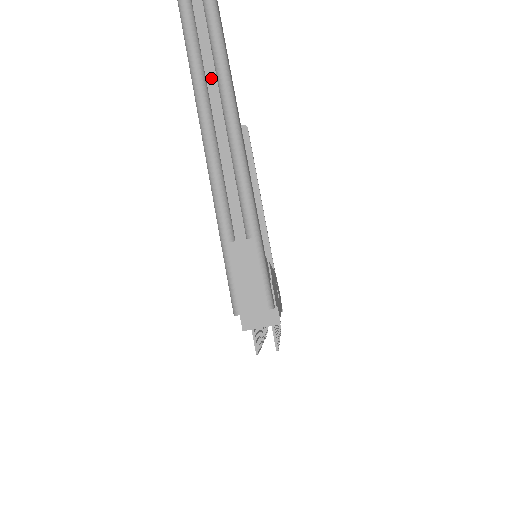
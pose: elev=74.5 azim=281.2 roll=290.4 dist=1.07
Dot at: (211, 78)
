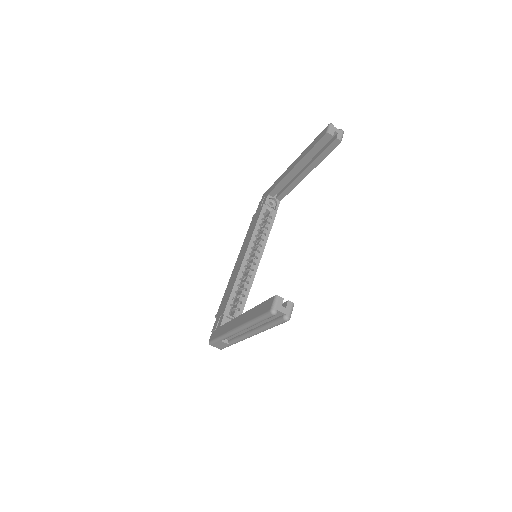
Dot at: (256, 325)
